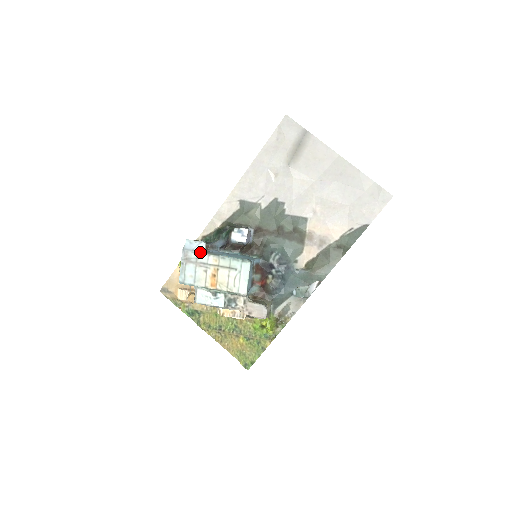
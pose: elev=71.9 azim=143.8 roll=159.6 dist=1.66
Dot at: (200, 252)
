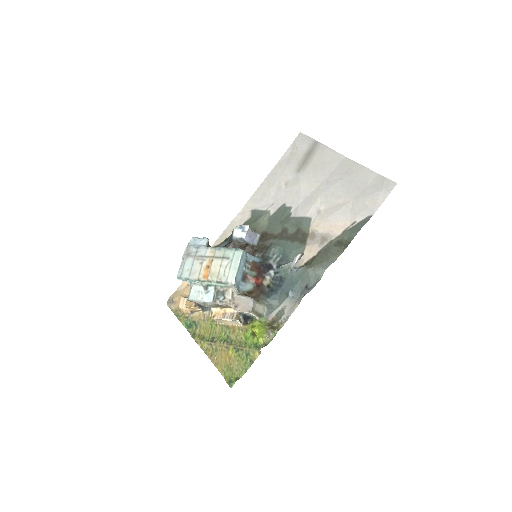
Dot at: (200, 246)
